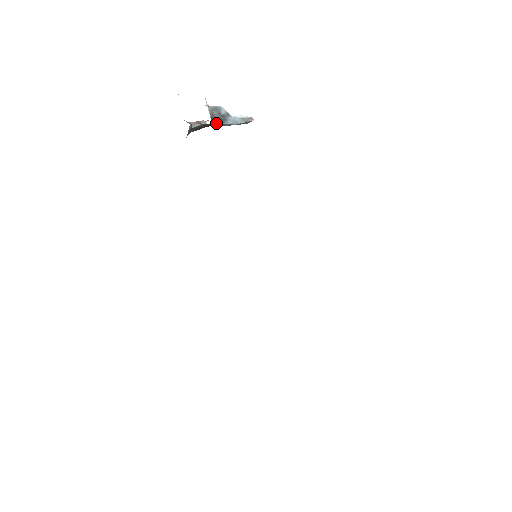
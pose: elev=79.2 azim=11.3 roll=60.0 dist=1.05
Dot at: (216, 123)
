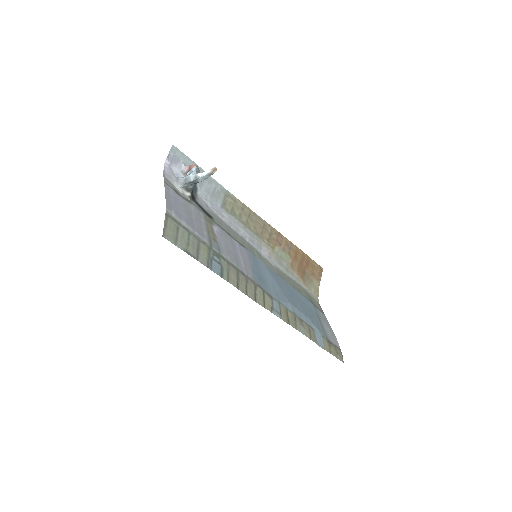
Dot at: (193, 186)
